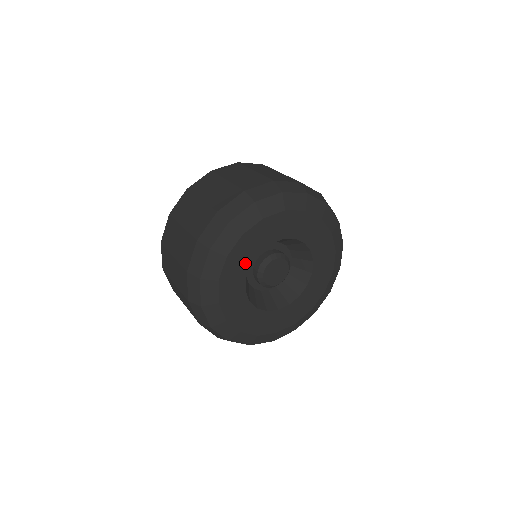
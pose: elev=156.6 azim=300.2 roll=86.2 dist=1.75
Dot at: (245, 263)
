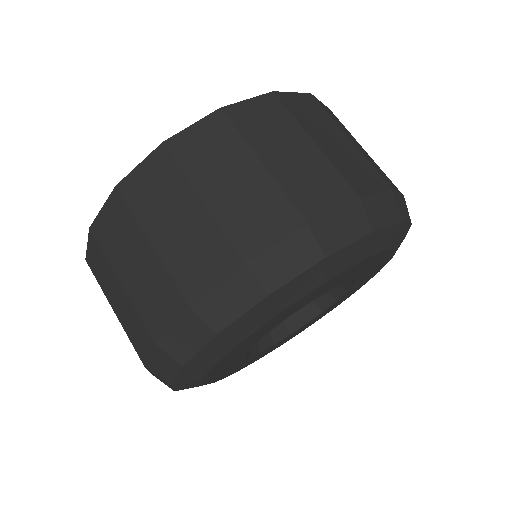
Dot at: (245, 348)
